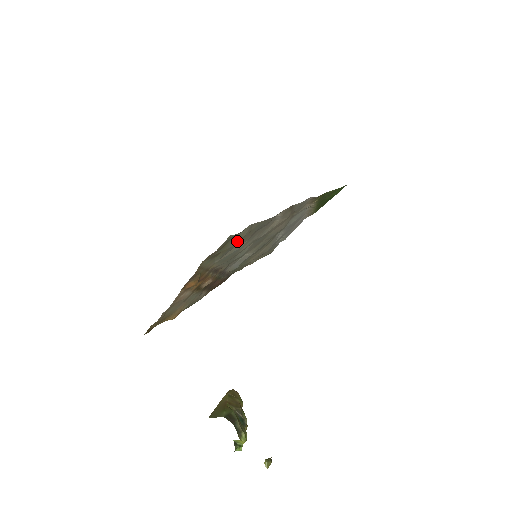
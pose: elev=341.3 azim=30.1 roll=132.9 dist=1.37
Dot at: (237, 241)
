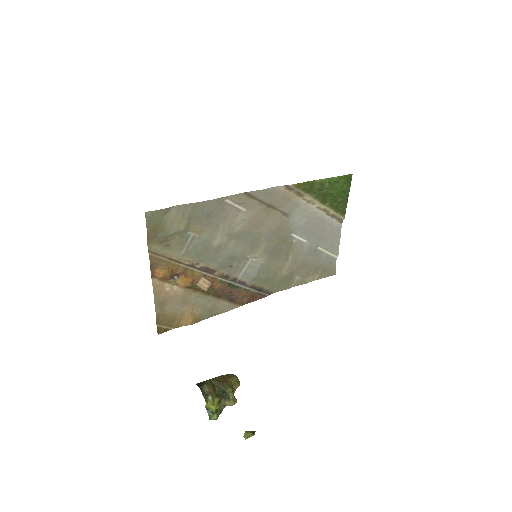
Dot at: (178, 225)
